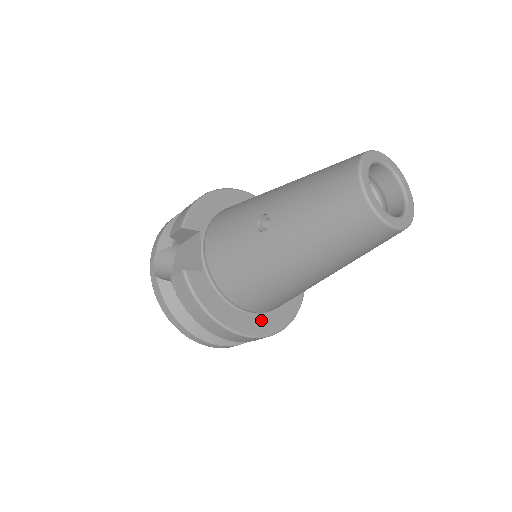
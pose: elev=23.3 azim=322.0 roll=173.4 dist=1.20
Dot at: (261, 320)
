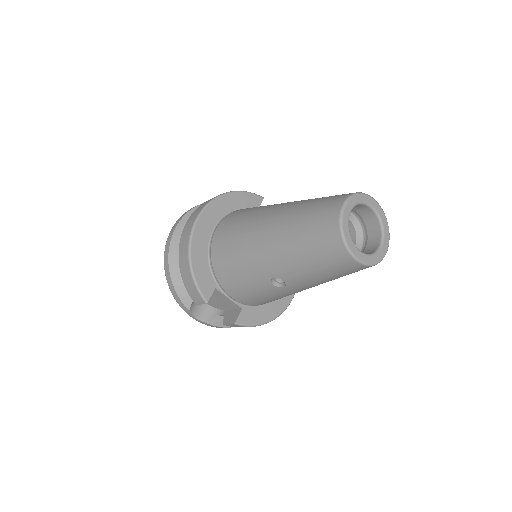
Dot at: occluded
